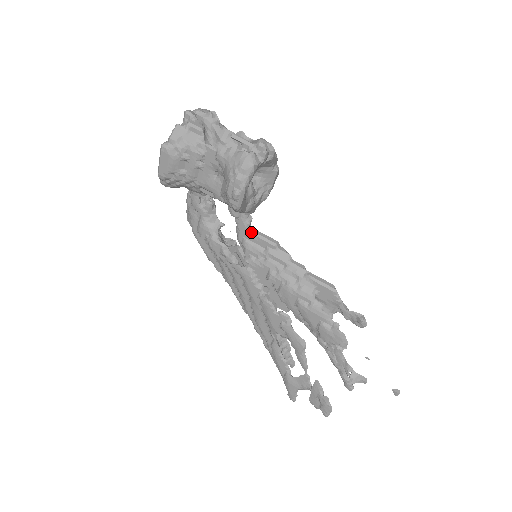
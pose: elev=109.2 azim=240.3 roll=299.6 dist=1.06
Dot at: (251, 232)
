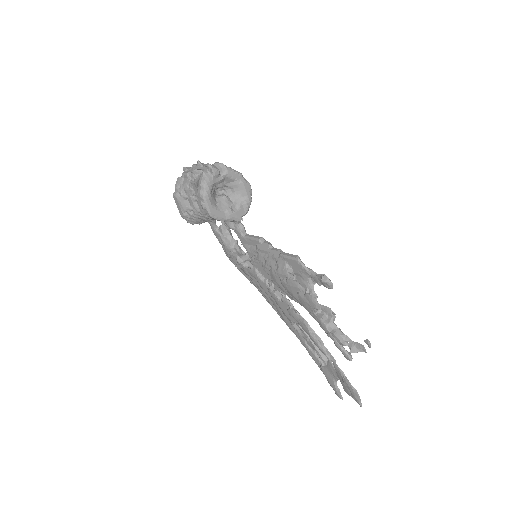
Dot at: (245, 237)
